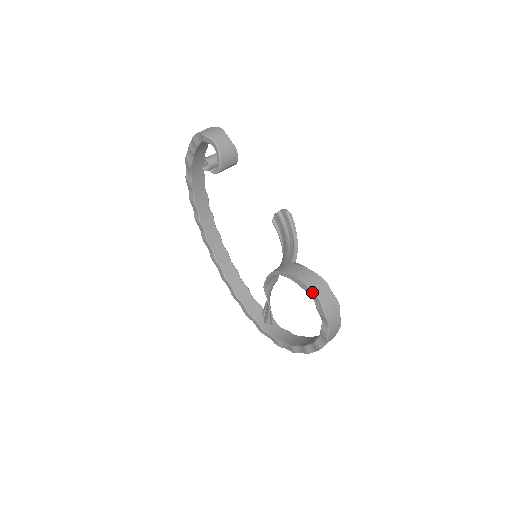
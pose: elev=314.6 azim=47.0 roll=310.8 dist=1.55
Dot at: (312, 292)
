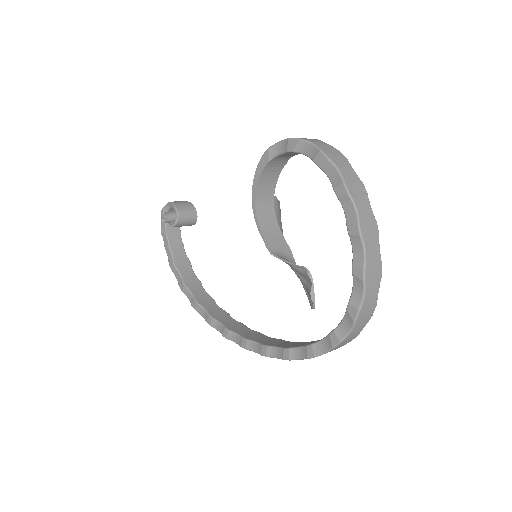
Dot at: (271, 147)
